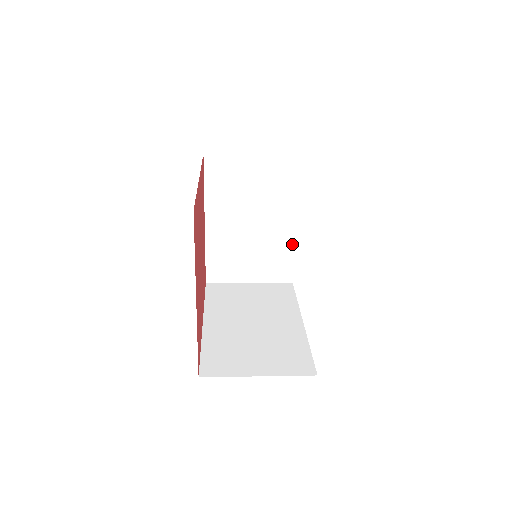
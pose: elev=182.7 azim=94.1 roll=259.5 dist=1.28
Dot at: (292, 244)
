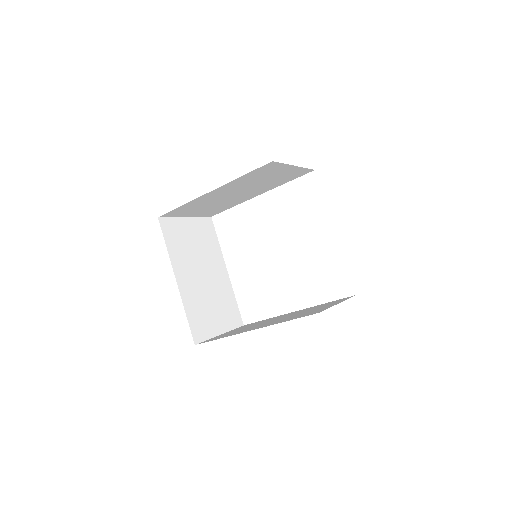
Dot at: (231, 289)
